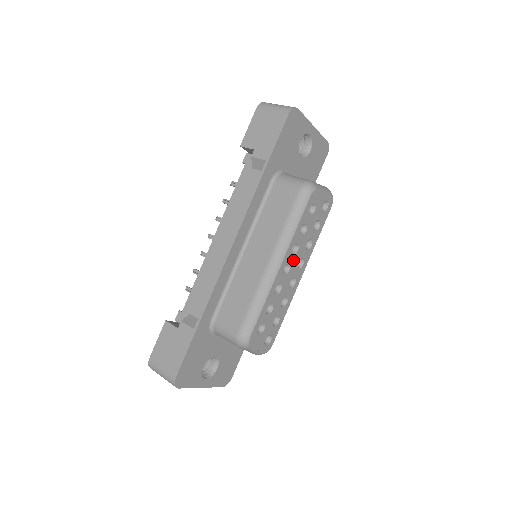
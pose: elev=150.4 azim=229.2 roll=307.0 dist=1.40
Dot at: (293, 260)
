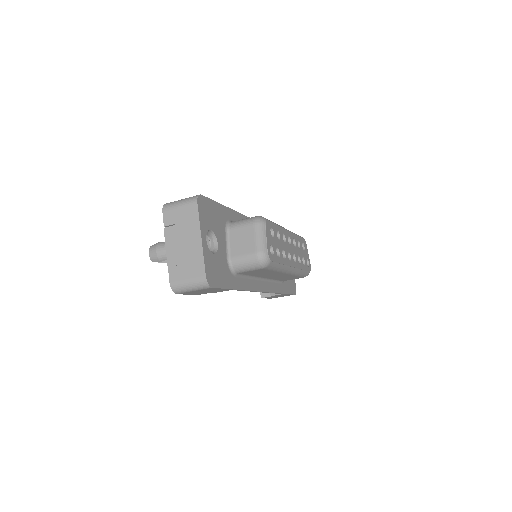
Dot at: (292, 245)
